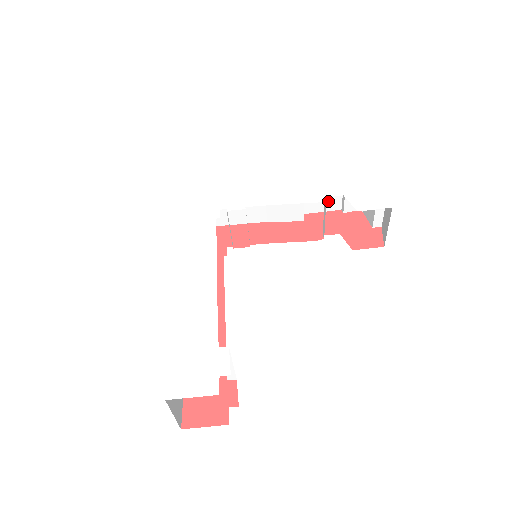
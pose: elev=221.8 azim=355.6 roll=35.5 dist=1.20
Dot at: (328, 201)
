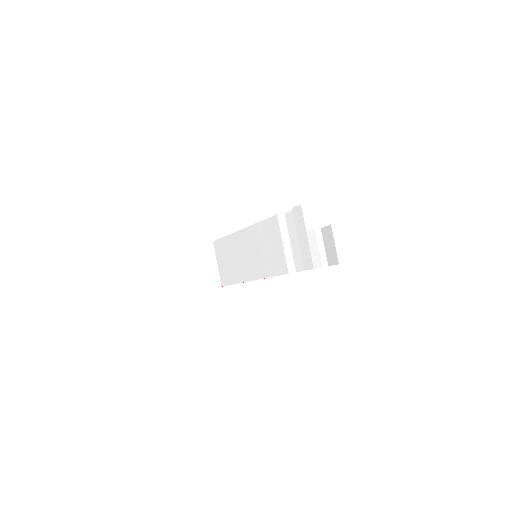
Dot at: occluded
